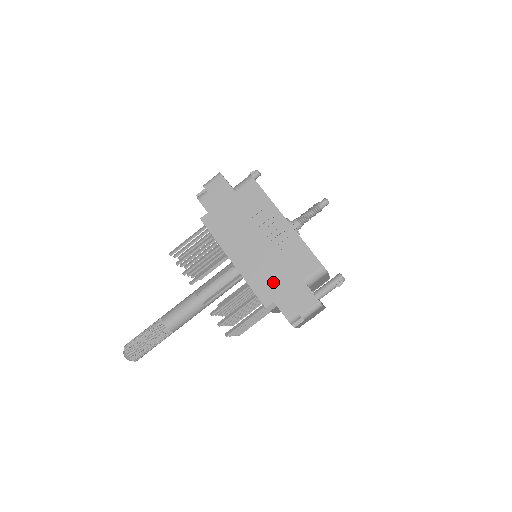
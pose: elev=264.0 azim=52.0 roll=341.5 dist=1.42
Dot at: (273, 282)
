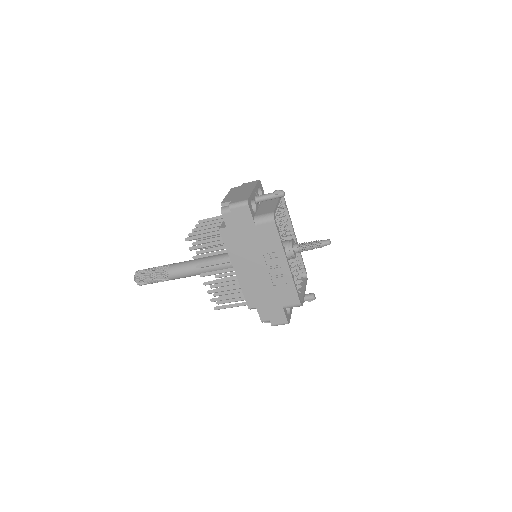
Dot at: (260, 296)
